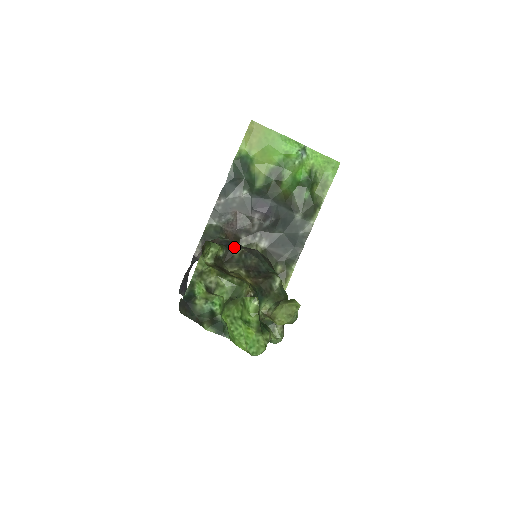
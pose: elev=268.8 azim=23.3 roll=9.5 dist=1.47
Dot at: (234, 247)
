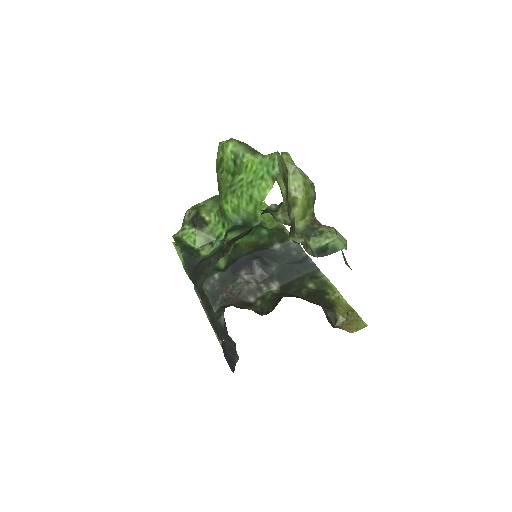
Dot at: occluded
